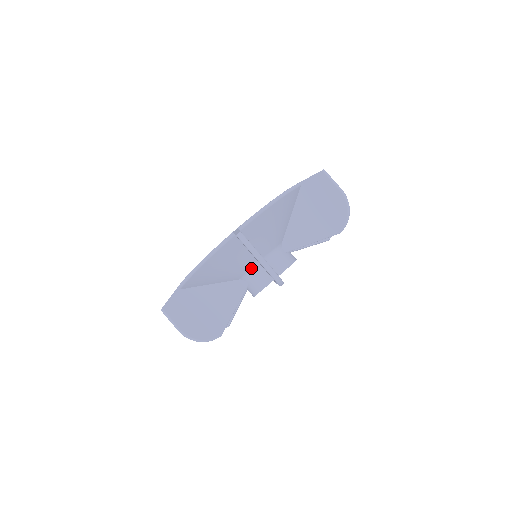
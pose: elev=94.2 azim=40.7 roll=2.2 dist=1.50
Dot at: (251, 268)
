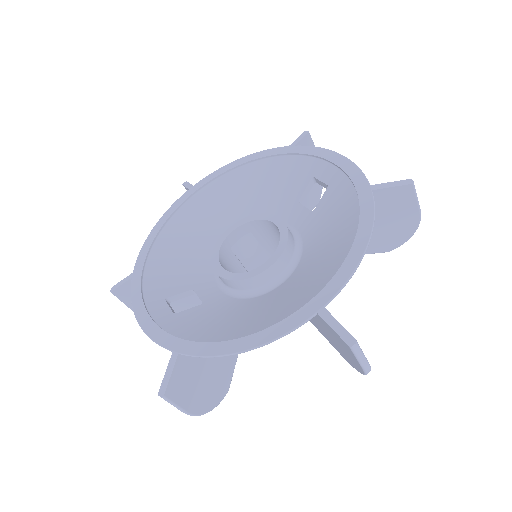
Dot at: occluded
